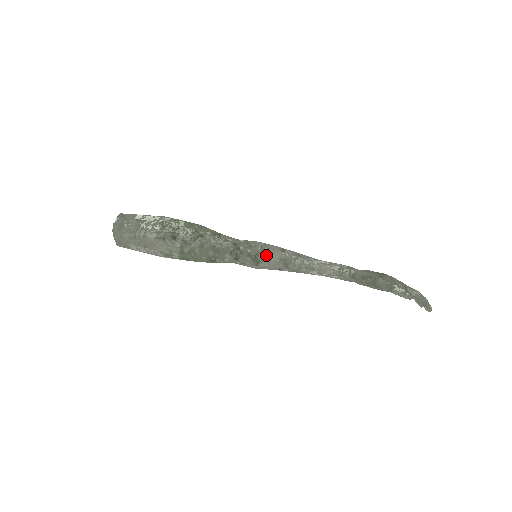
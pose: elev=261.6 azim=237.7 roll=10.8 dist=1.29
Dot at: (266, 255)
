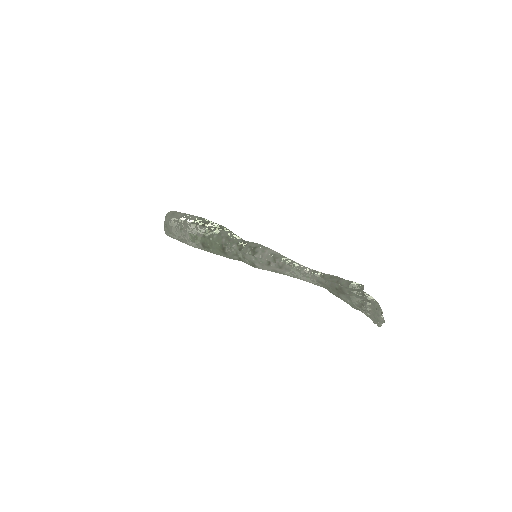
Dot at: (262, 249)
